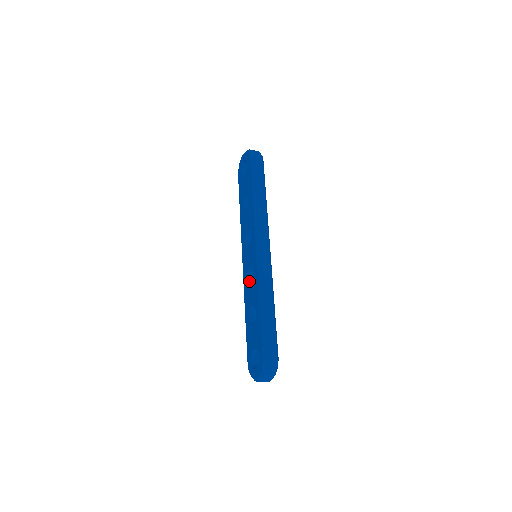
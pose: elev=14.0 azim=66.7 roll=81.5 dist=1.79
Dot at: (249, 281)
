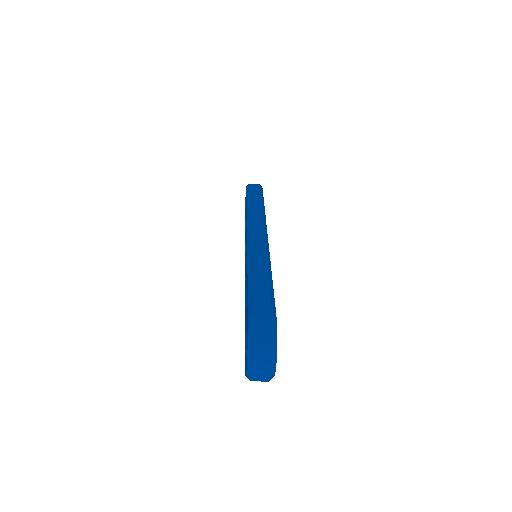
Dot at: occluded
